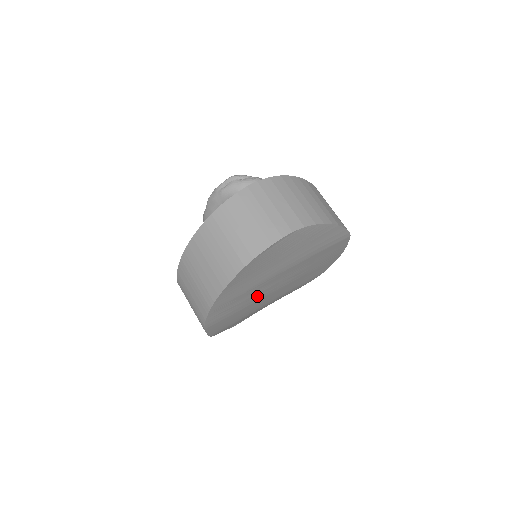
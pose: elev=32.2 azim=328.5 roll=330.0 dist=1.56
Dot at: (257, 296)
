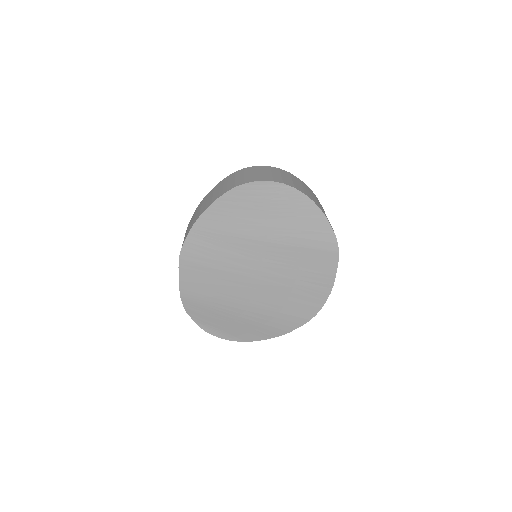
Dot at: (236, 262)
